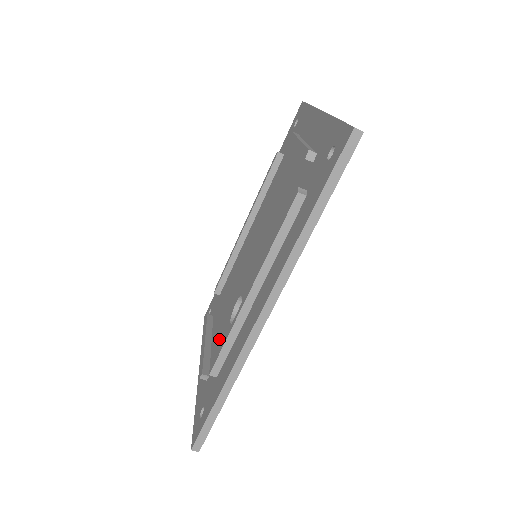
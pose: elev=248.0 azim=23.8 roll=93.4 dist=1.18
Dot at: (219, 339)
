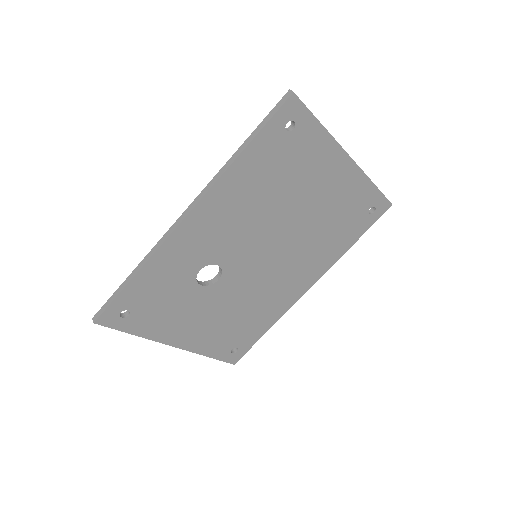
Dot at: occluded
